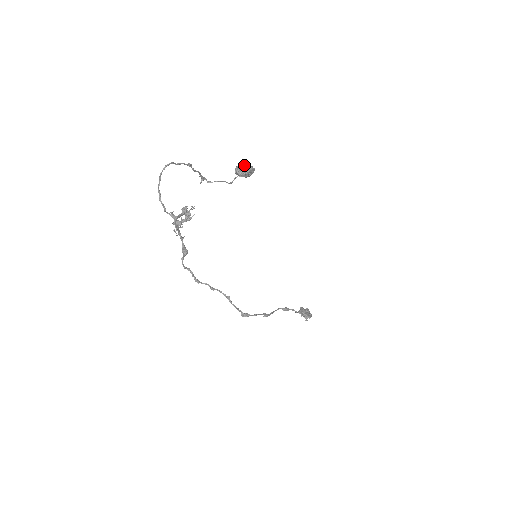
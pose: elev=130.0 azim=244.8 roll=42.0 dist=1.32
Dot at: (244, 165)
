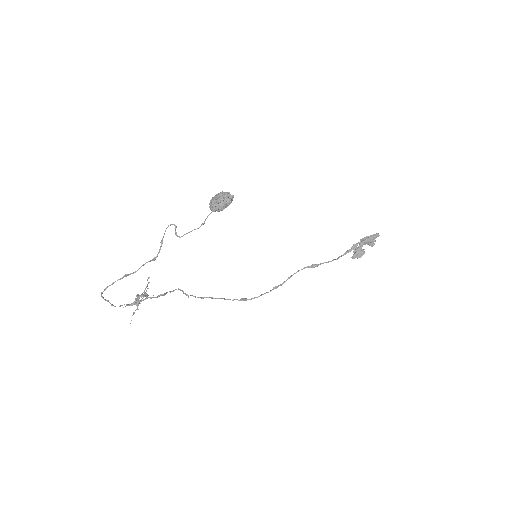
Dot at: (213, 205)
